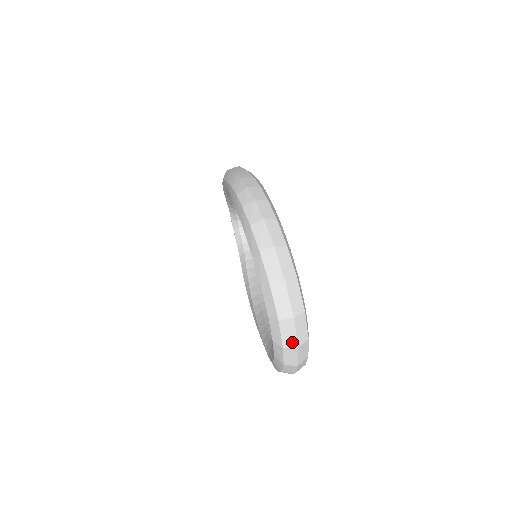
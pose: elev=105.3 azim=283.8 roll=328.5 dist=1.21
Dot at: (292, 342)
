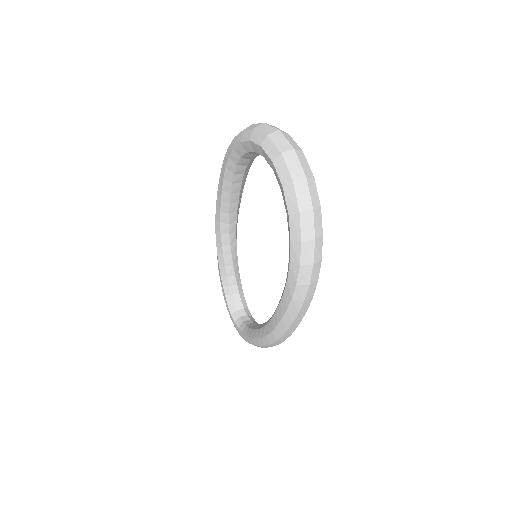
Dot at: (299, 173)
